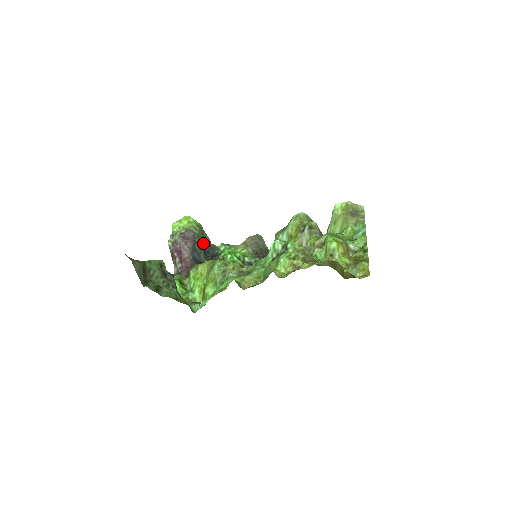
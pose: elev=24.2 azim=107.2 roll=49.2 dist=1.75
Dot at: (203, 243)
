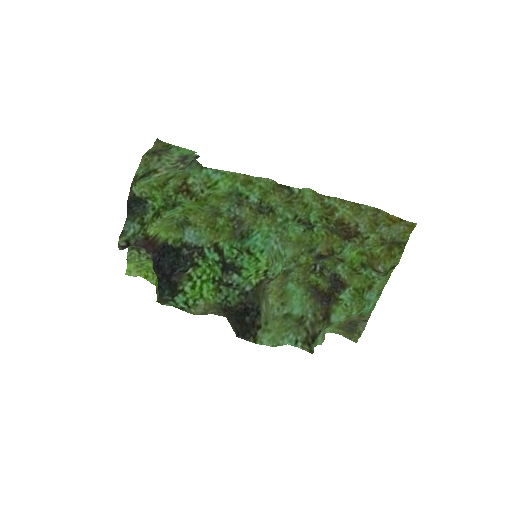
Dot at: occluded
